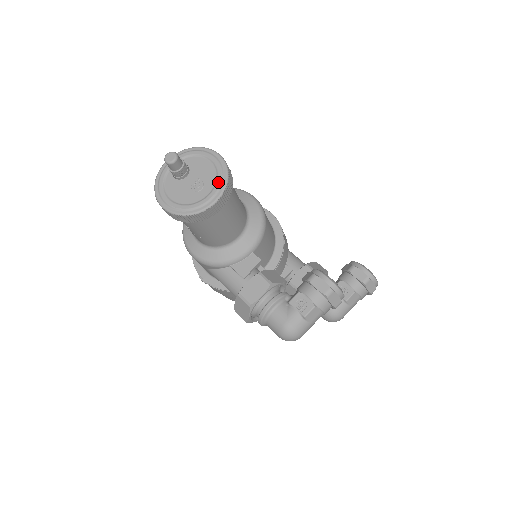
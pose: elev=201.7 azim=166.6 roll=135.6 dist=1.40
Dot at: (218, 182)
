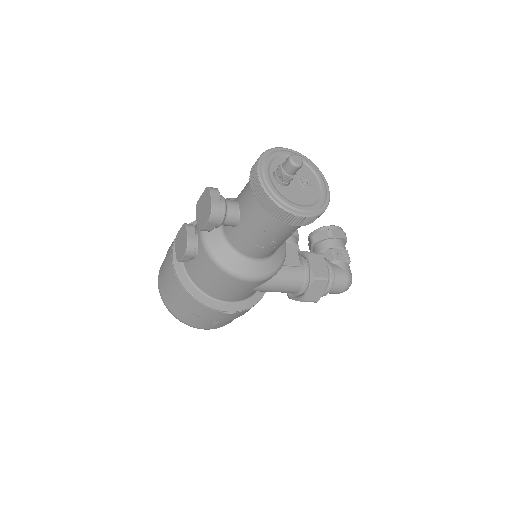
Dot at: (315, 171)
